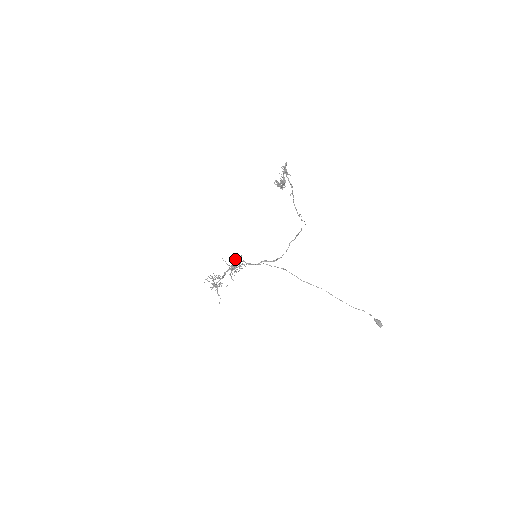
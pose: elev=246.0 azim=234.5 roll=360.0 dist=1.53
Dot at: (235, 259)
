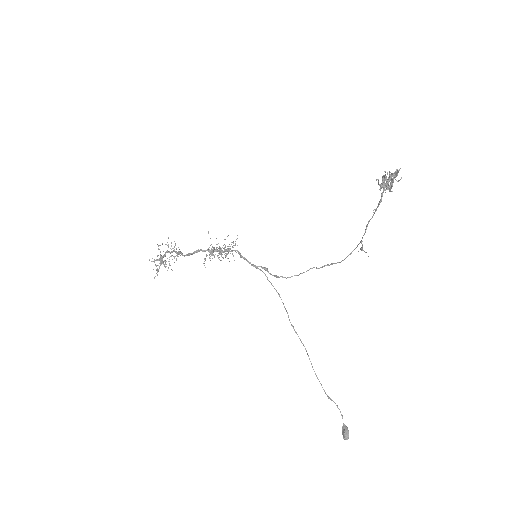
Dot at: occluded
